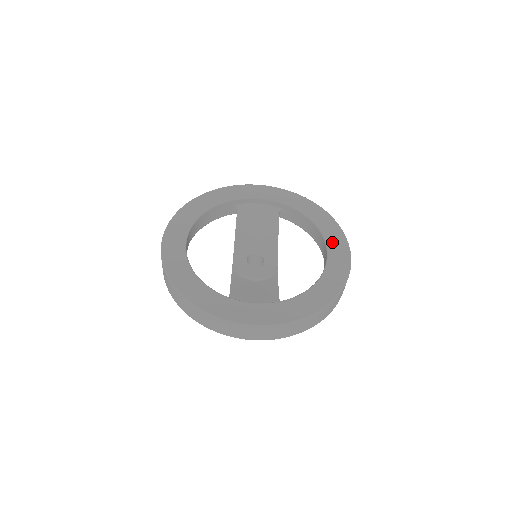
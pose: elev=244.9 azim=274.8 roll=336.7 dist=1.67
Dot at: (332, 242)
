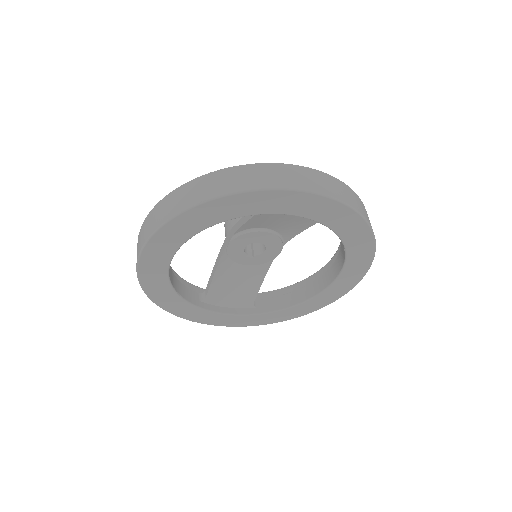
Dot at: (345, 277)
